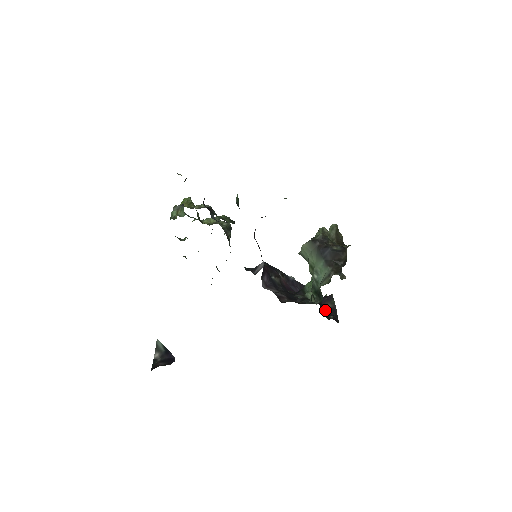
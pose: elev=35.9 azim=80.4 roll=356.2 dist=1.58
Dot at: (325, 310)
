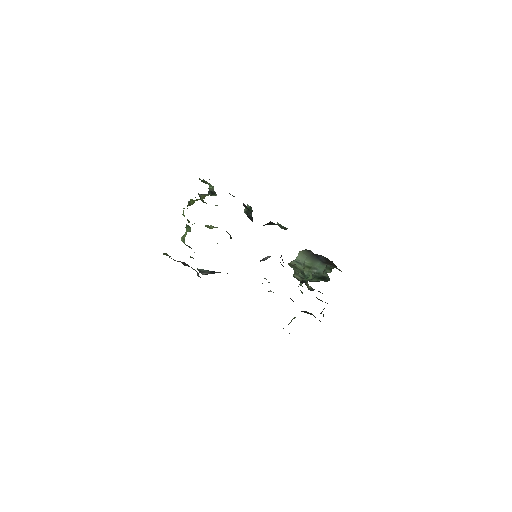
Dot at: occluded
